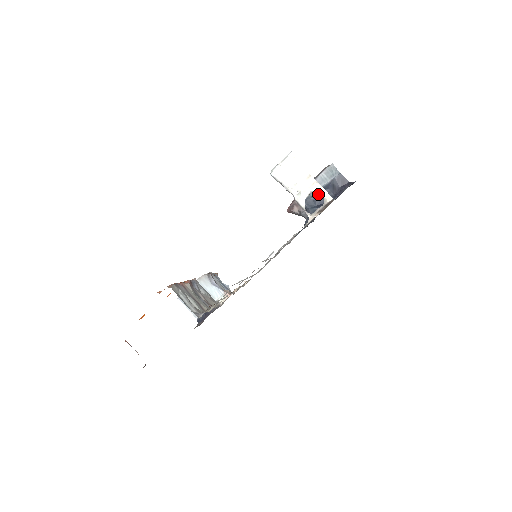
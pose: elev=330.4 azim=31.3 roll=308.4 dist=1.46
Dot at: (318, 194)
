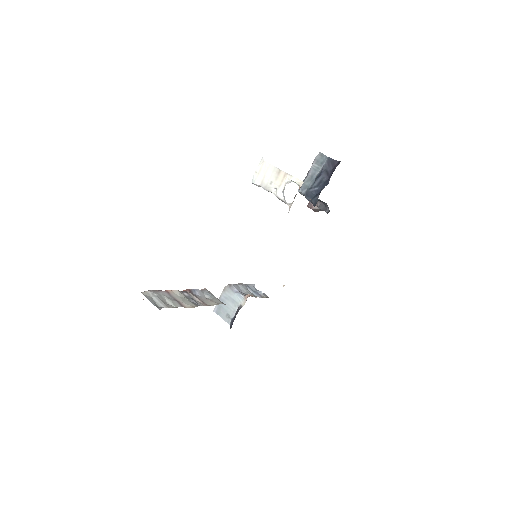
Dot at: (314, 184)
